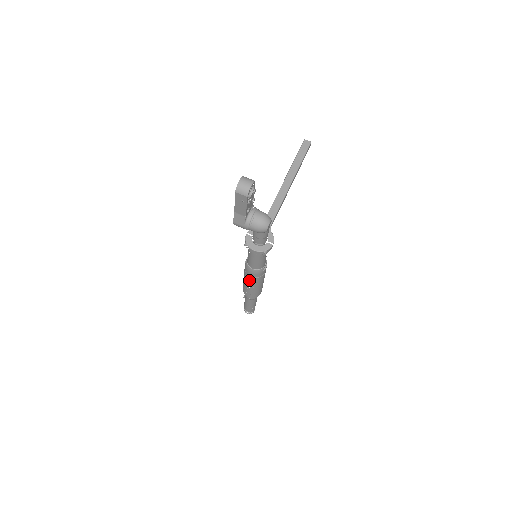
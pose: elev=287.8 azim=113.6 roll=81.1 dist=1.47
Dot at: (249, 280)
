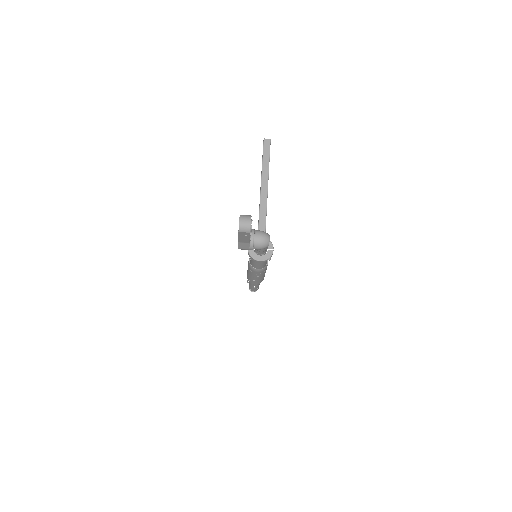
Dot at: occluded
